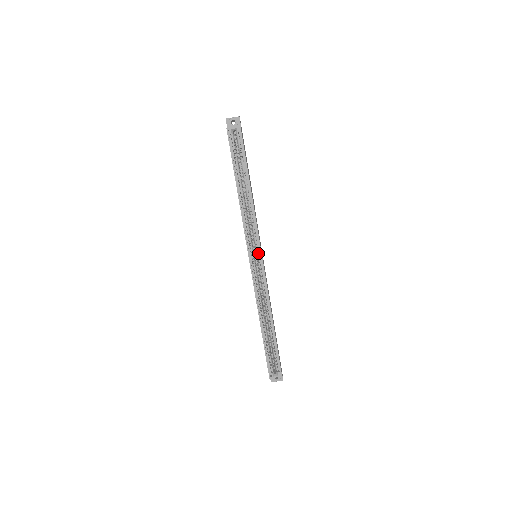
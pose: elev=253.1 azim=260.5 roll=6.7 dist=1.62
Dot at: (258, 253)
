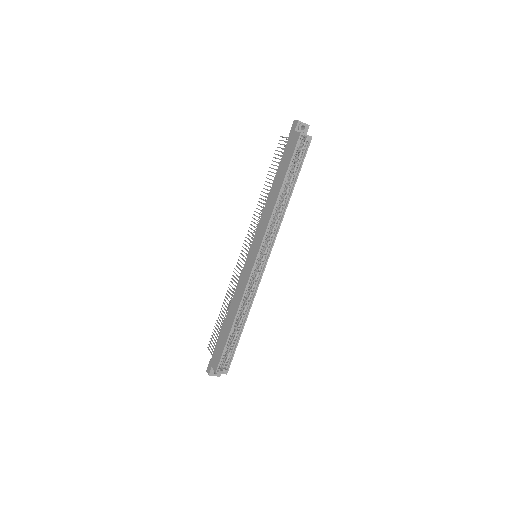
Dot at: (262, 255)
